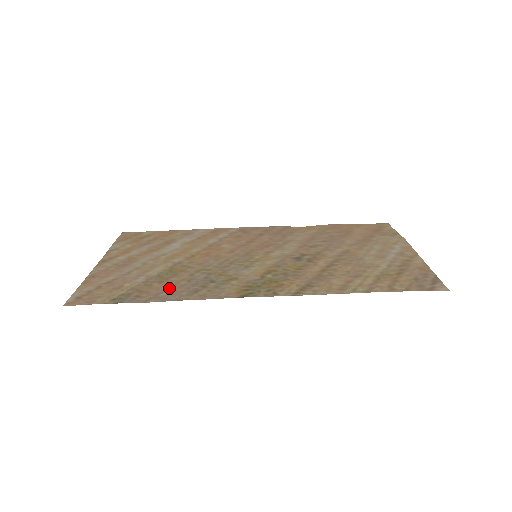
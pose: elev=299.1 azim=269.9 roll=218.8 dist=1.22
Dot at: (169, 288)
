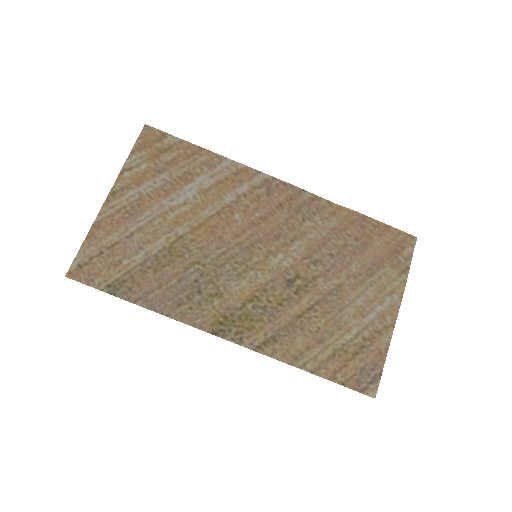
Dot at: (159, 286)
